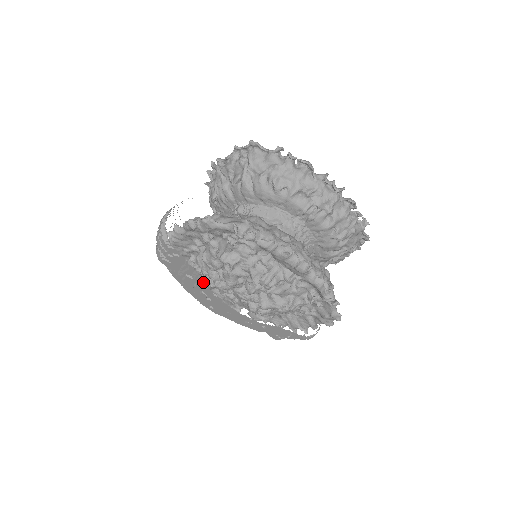
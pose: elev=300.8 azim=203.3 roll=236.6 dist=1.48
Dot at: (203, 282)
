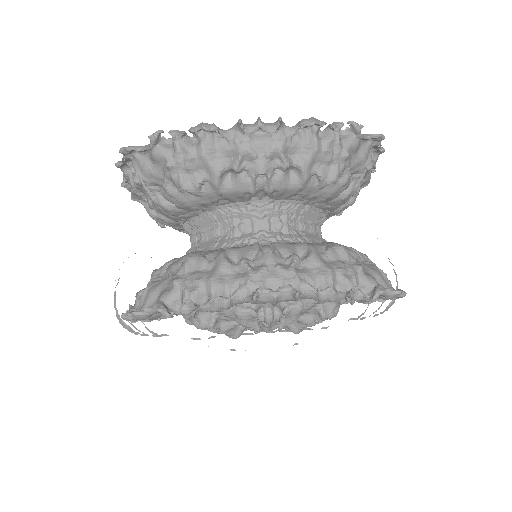
Dot at: (208, 346)
